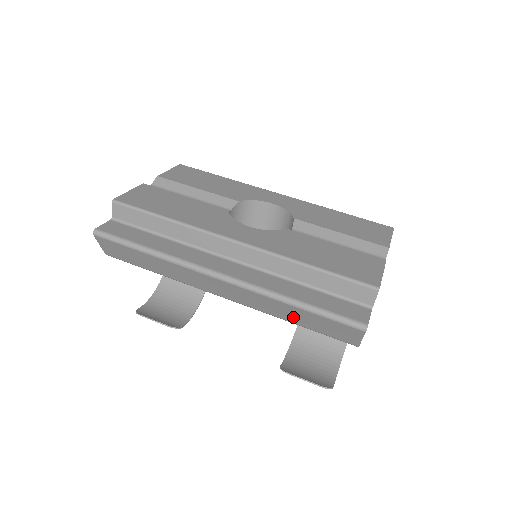
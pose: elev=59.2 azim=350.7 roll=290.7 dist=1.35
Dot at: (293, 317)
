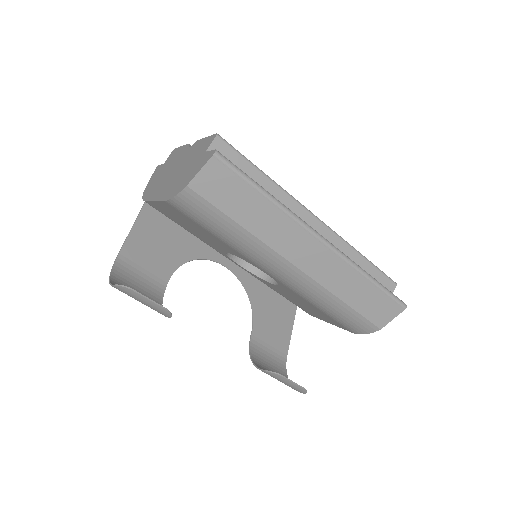
Dot at: (353, 294)
